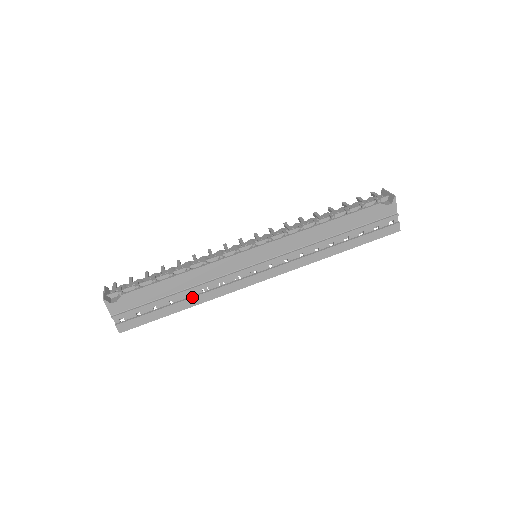
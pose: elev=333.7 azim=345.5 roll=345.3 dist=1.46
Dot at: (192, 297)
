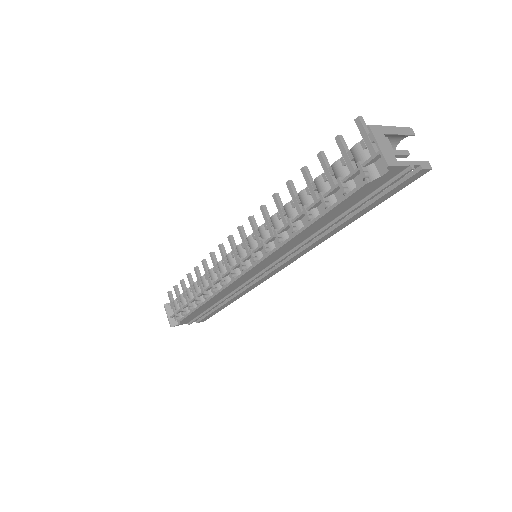
Dot at: (230, 300)
